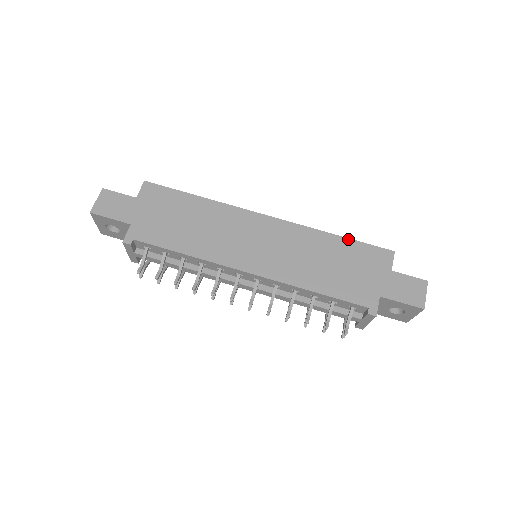
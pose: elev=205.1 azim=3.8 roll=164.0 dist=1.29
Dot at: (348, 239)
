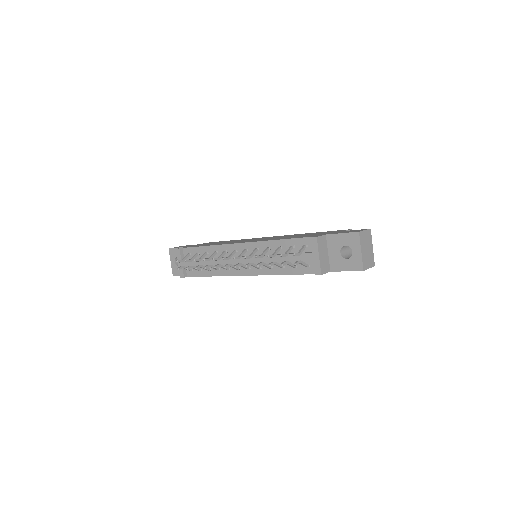
Dot at: (319, 232)
